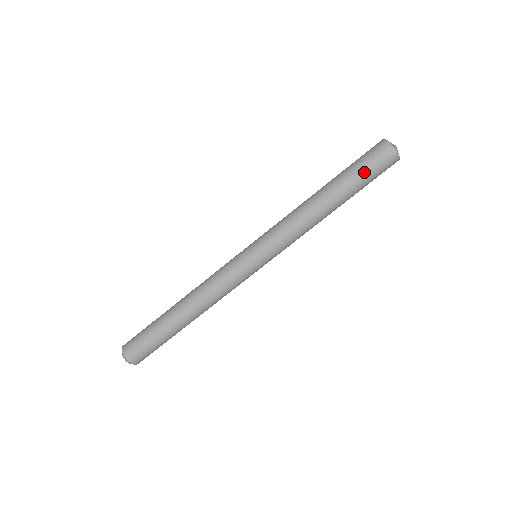
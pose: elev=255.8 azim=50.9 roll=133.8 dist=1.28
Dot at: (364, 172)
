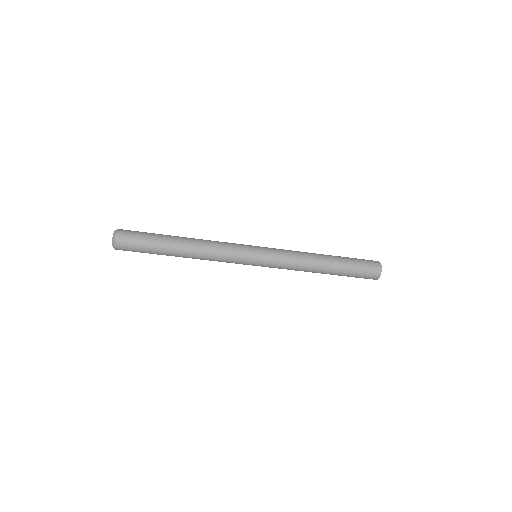
Dot at: occluded
